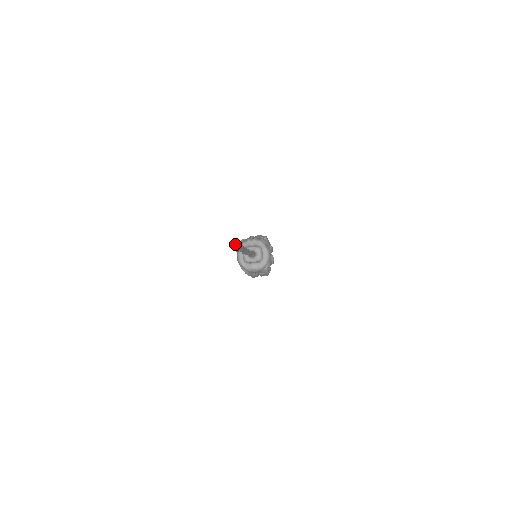
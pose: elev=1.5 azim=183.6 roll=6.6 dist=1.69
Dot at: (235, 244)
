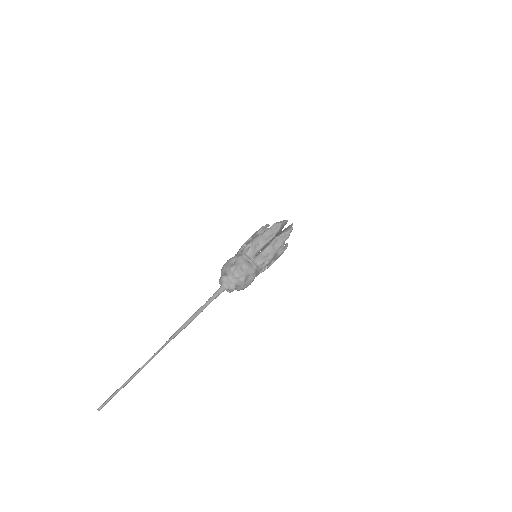
Dot at: occluded
